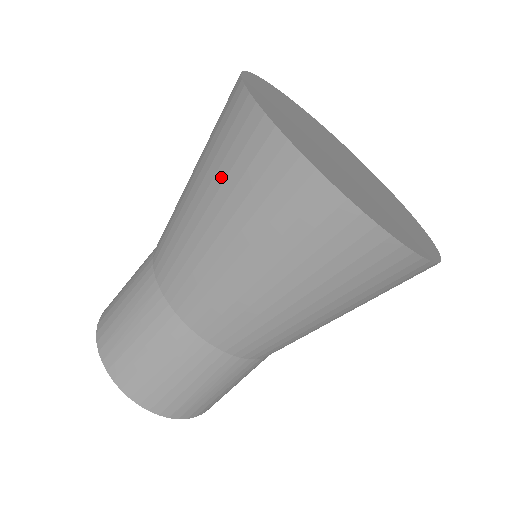
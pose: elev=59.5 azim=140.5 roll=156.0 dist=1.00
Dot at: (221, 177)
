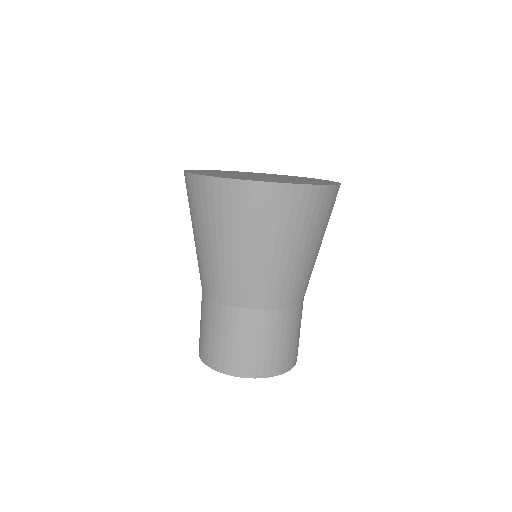
Dot at: (228, 223)
